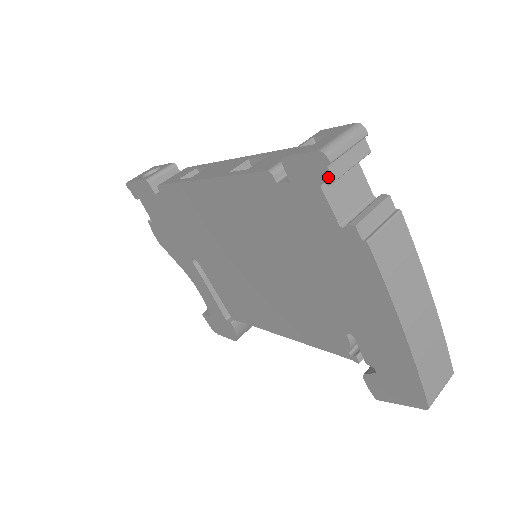
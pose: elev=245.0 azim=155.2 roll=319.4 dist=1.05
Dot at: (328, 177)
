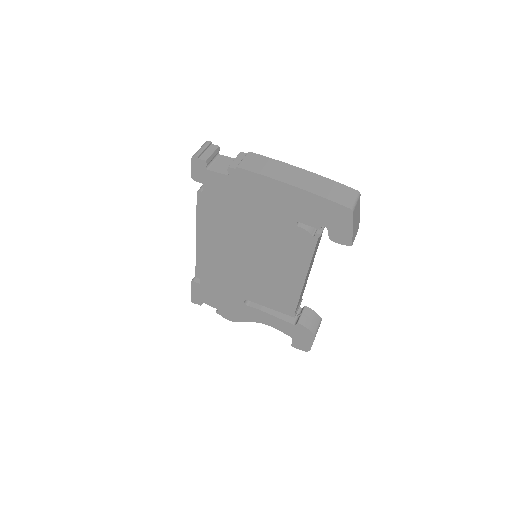
Dot at: (203, 162)
